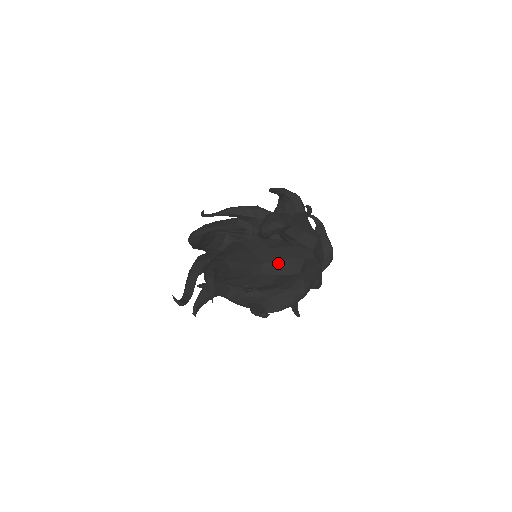
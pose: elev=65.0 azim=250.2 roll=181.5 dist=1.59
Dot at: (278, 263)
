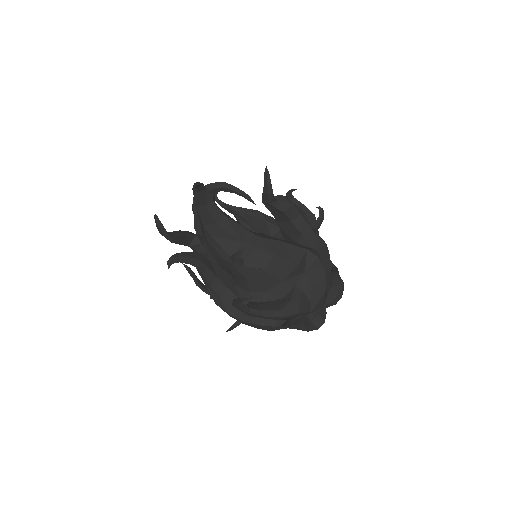
Dot at: (276, 243)
